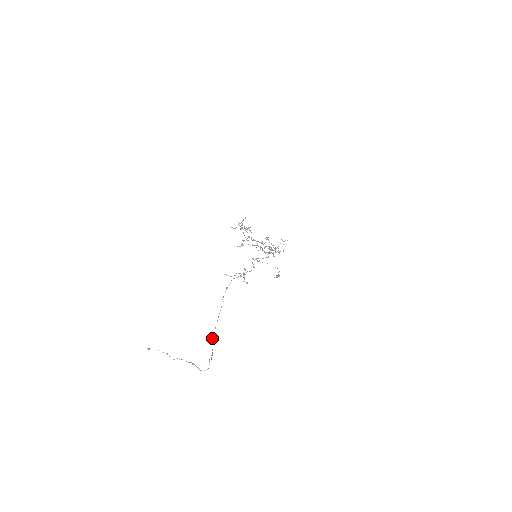
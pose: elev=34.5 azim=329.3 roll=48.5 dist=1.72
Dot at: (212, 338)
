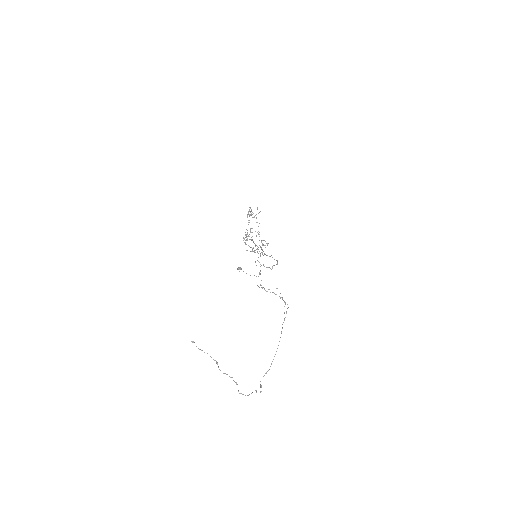
Dot at: occluded
